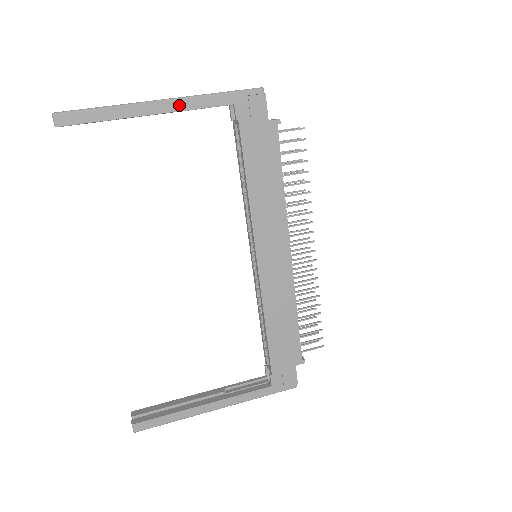
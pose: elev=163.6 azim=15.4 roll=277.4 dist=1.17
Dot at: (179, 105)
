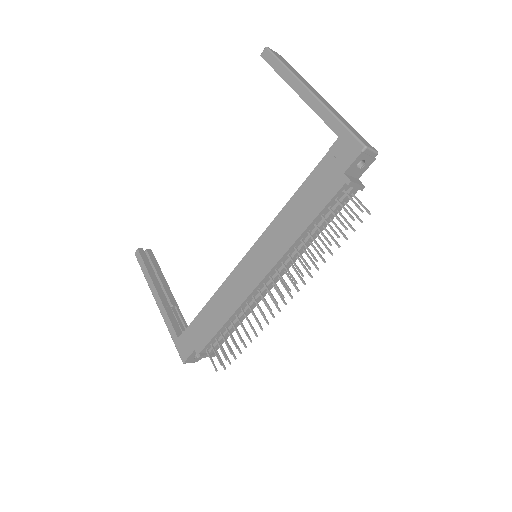
Dot at: (314, 103)
